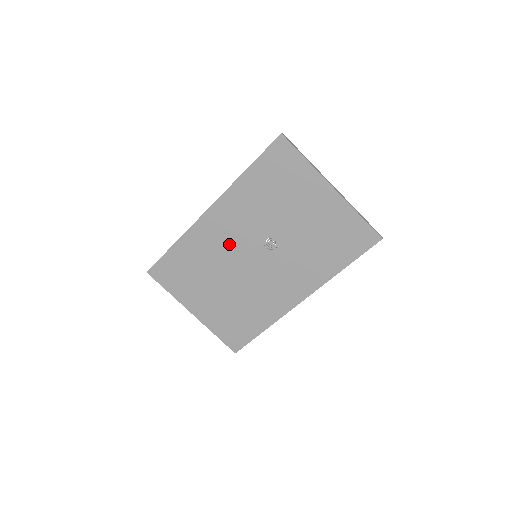
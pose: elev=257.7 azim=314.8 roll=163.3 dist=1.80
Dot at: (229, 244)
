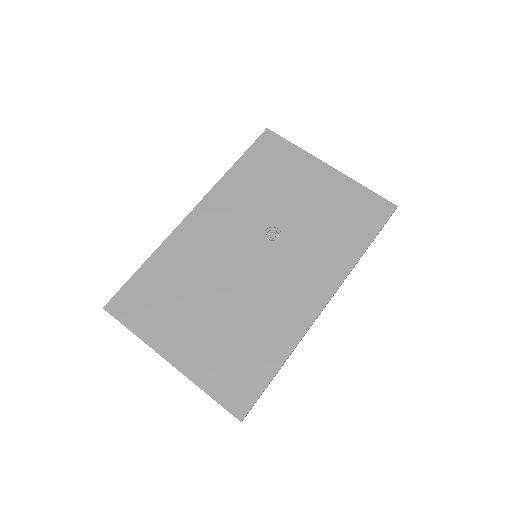
Dot at: (220, 246)
